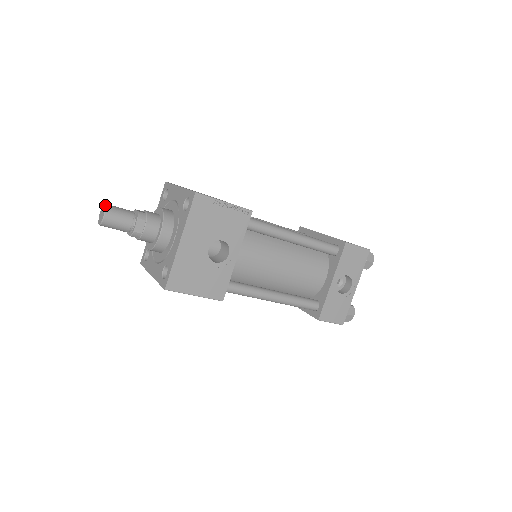
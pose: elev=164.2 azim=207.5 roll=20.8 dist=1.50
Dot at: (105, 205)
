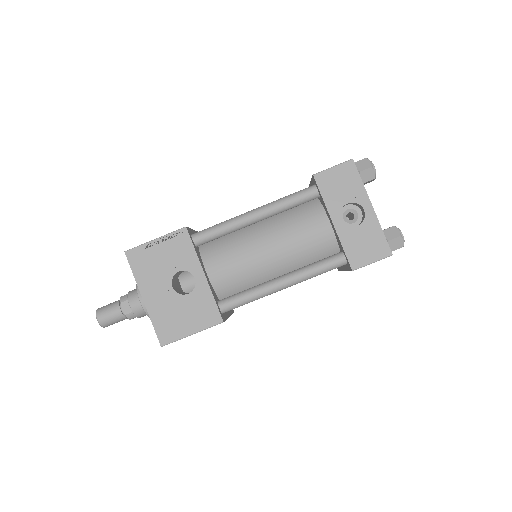
Dot at: (96, 310)
